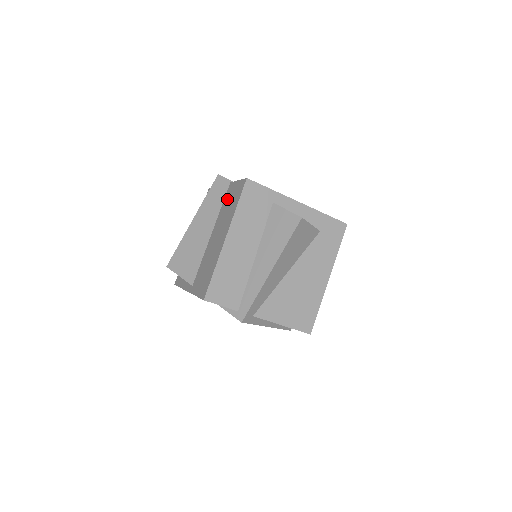
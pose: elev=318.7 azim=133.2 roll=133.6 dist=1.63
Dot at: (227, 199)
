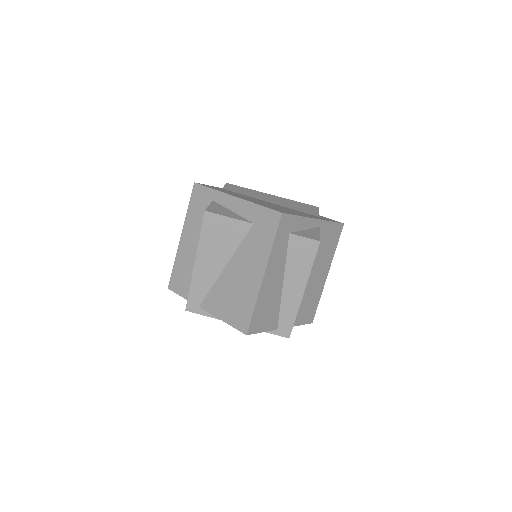
Dot at: occluded
